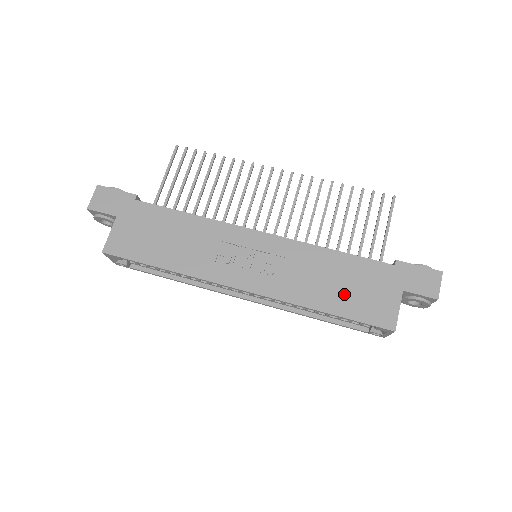
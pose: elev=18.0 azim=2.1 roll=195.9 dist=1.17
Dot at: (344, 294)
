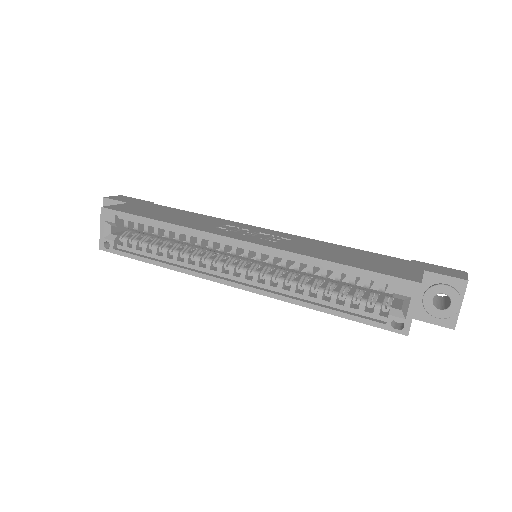
Dot at: (355, 260)
